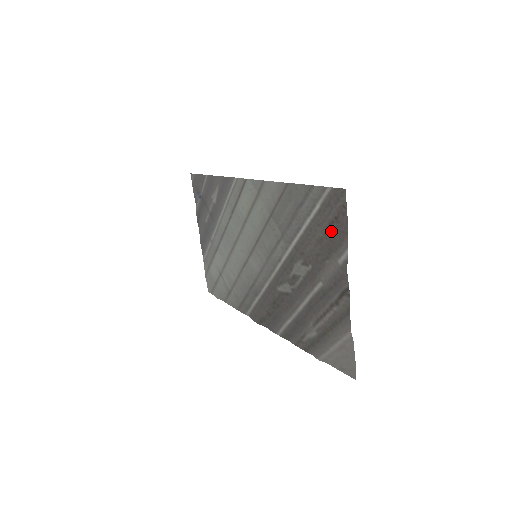
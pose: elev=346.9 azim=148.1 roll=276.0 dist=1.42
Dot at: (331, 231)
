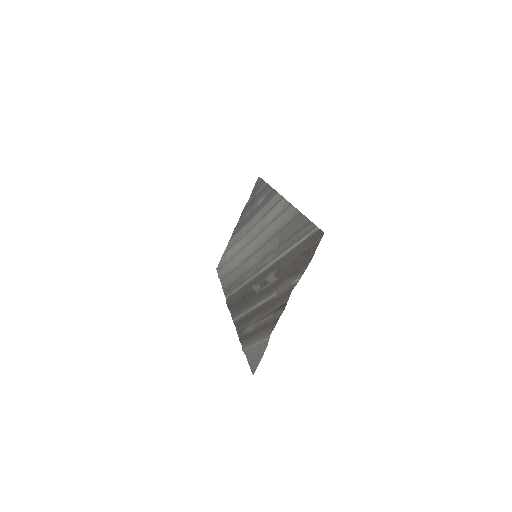
Dot at: (301, 259)
